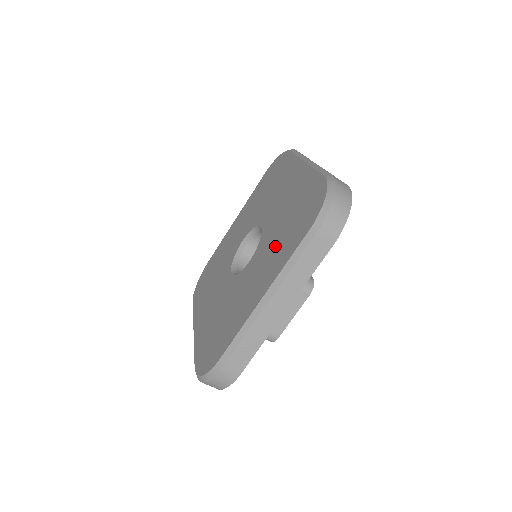
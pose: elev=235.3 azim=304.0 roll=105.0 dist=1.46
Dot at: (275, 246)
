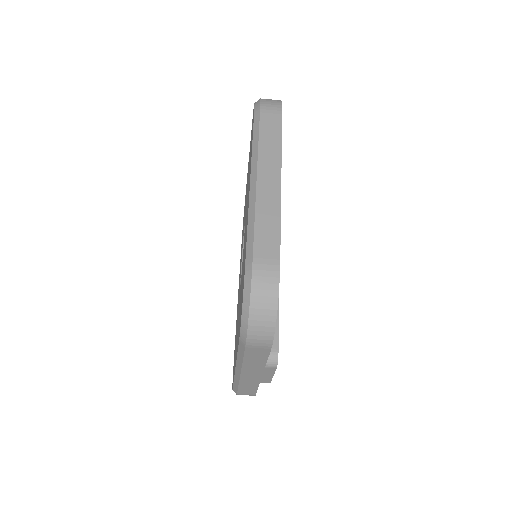
Dot at: occluded
